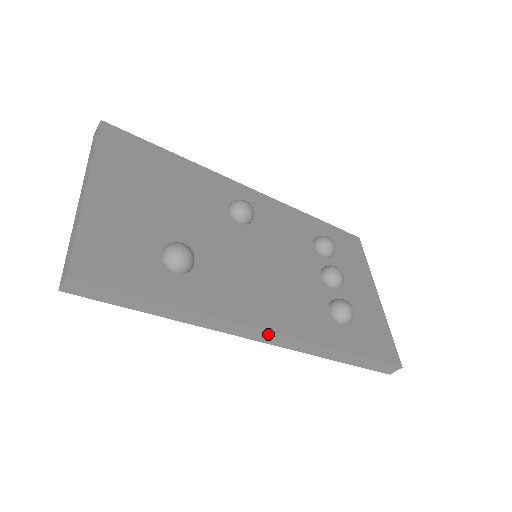
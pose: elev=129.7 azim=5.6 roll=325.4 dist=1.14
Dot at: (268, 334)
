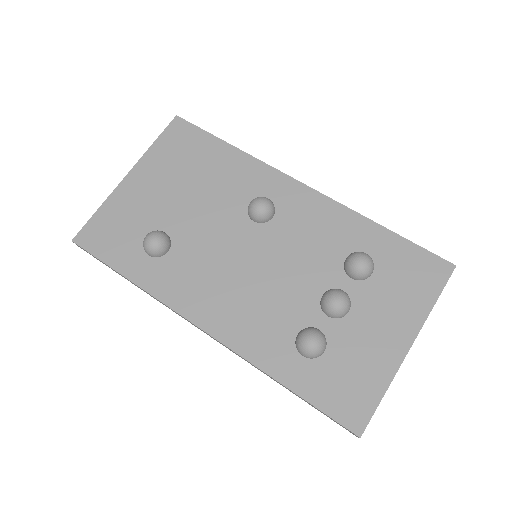
Dot at: (202, 330)
